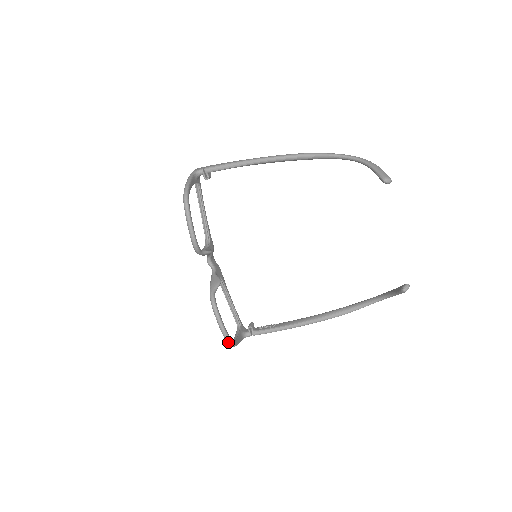
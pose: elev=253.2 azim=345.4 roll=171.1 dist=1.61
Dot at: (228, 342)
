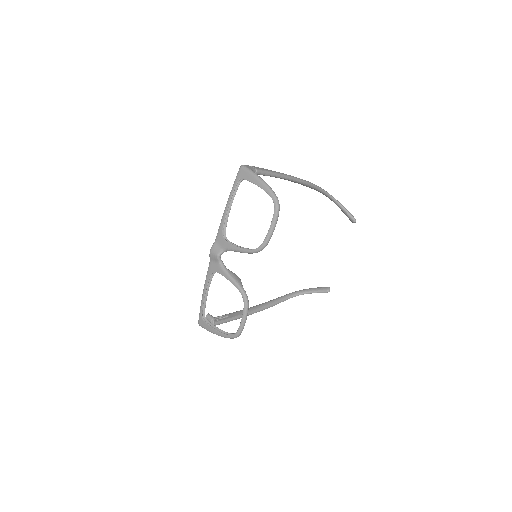
Dot at: occluded
